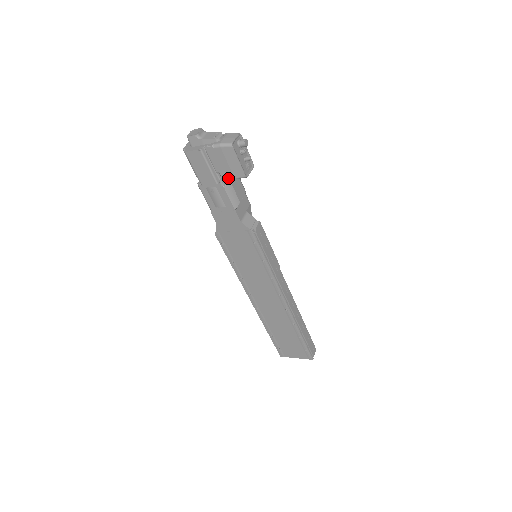
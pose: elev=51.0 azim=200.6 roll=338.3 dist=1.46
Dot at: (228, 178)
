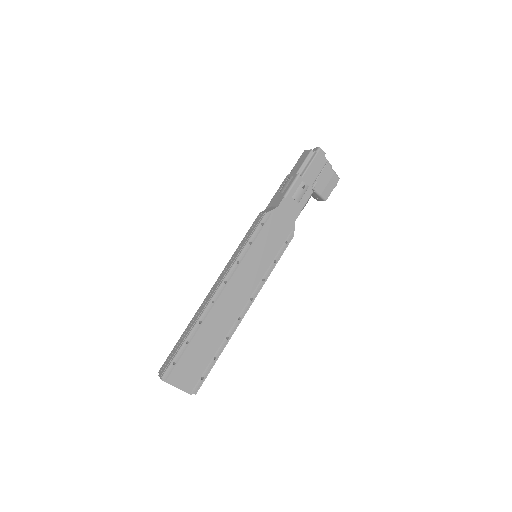
Dot at: (318, 190)
